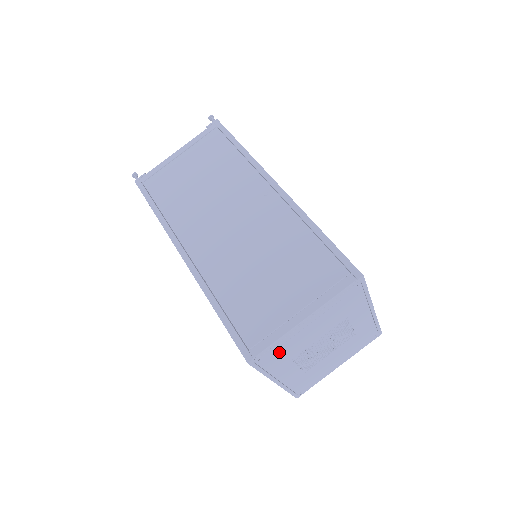
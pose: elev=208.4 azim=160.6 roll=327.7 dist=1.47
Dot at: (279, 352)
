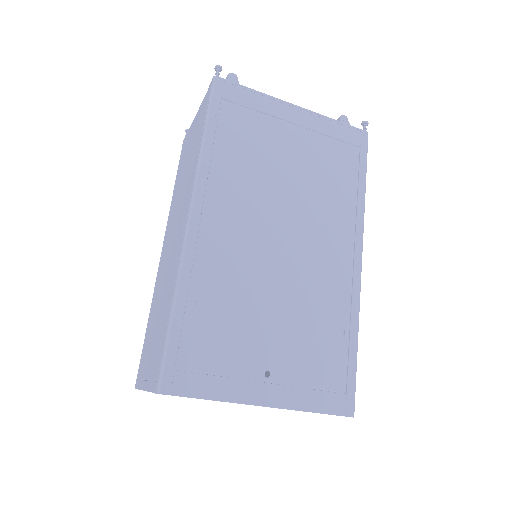
Dot at: occluded
